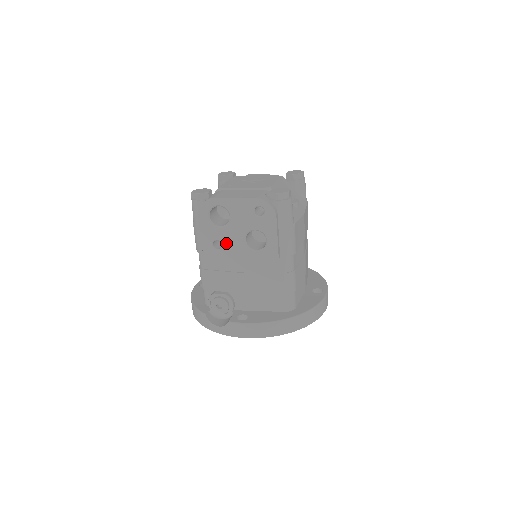
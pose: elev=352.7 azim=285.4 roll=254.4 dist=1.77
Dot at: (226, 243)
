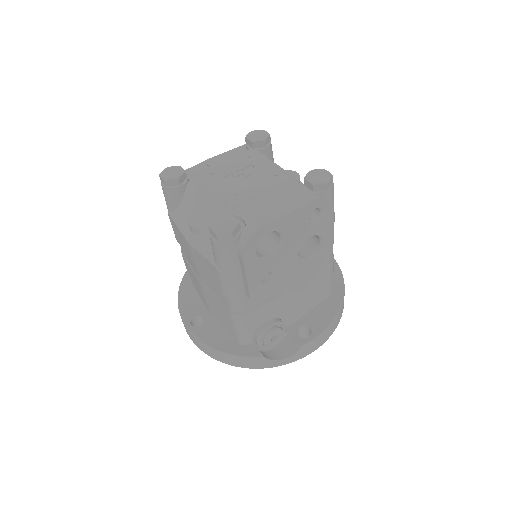
Dot at: (277, 270)
